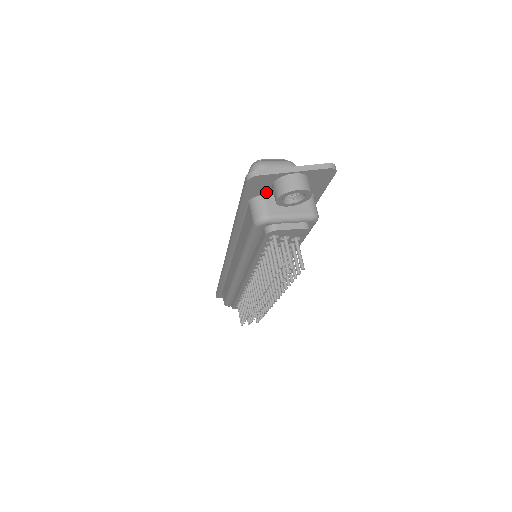
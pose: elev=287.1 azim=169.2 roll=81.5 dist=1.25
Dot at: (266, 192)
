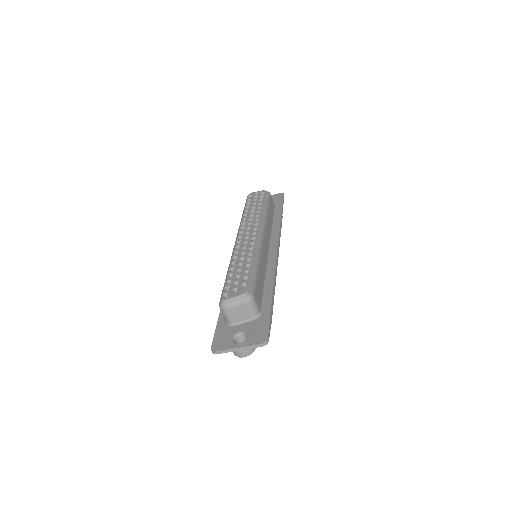
Dot at: (229, 335)
